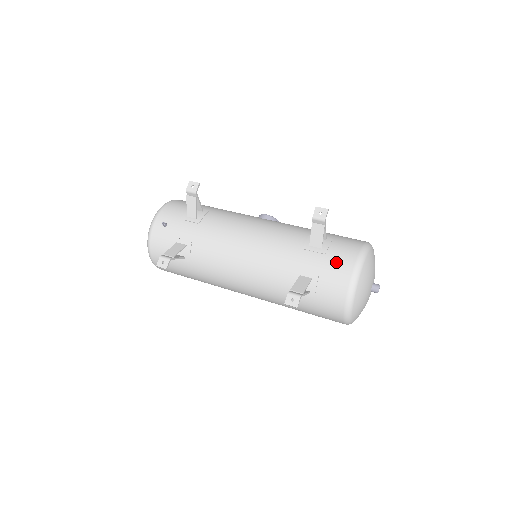
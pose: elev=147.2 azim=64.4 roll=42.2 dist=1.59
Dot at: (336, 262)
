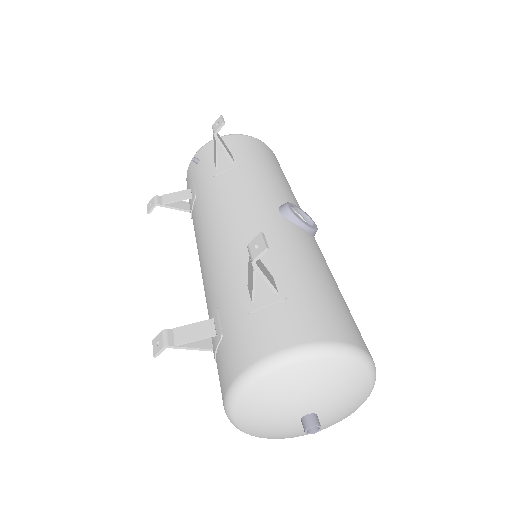
Dot at: (244, 337)
